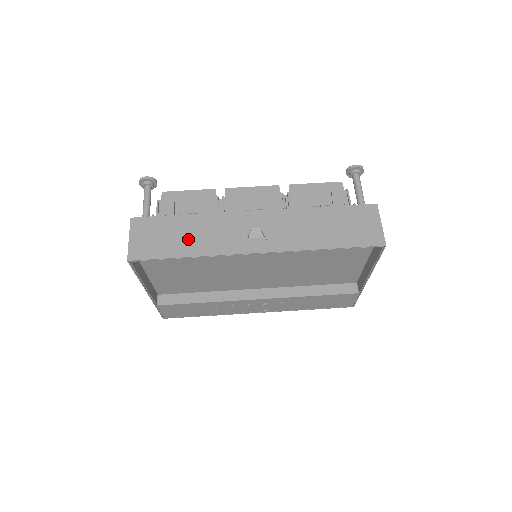
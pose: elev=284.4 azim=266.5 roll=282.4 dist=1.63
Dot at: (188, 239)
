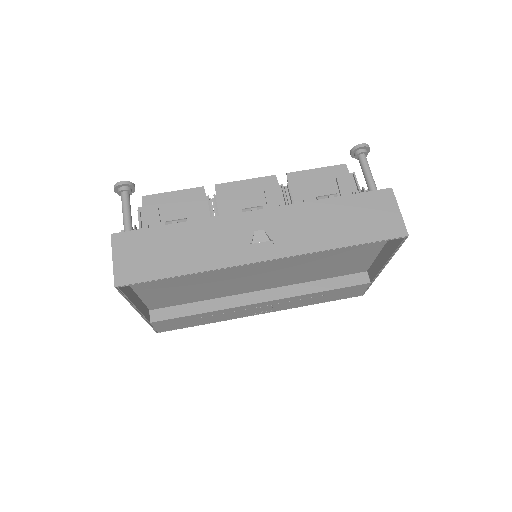
Dot at: (183, 253)
